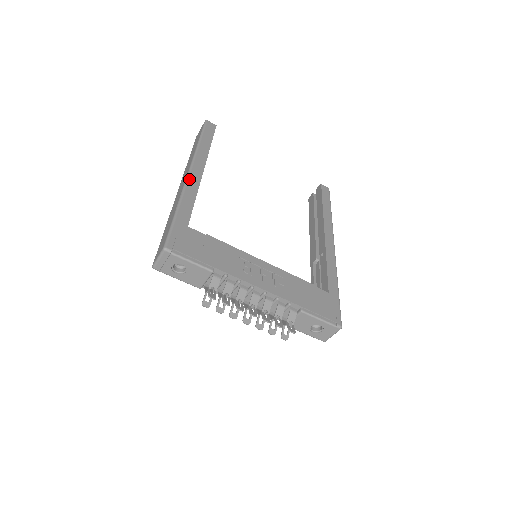
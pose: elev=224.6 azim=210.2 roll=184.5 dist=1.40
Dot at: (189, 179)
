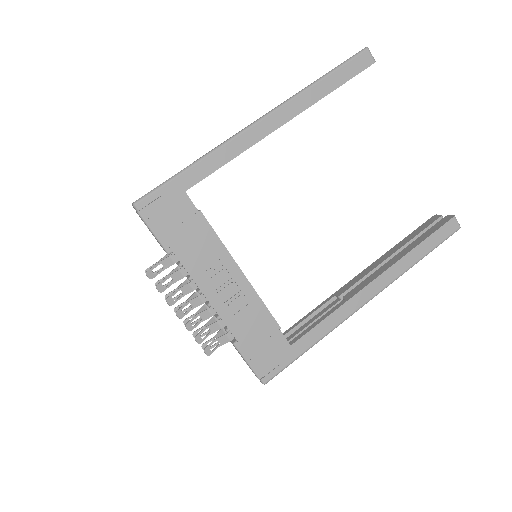
Dot at: (246, 131)
